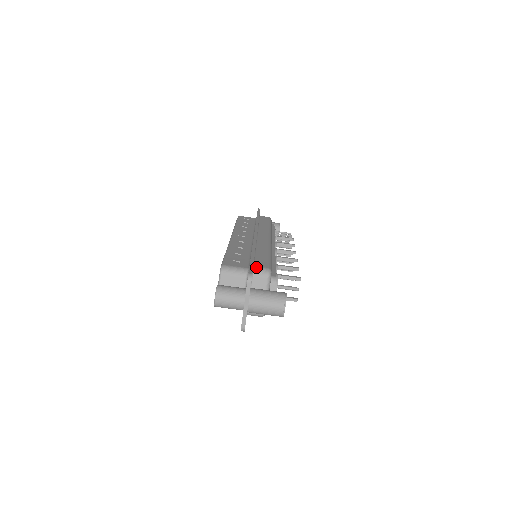
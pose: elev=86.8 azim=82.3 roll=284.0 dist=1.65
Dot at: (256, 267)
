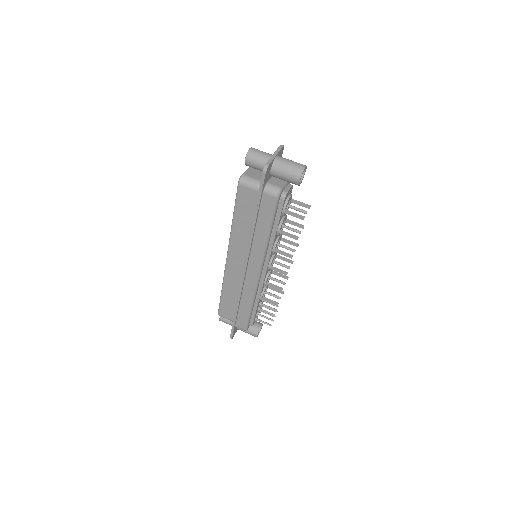
Dot at: occluded
